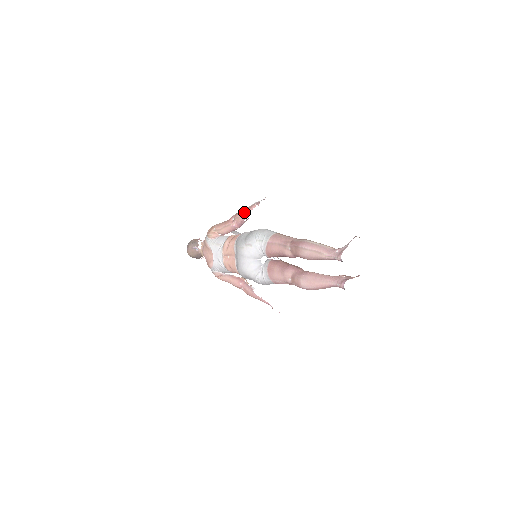
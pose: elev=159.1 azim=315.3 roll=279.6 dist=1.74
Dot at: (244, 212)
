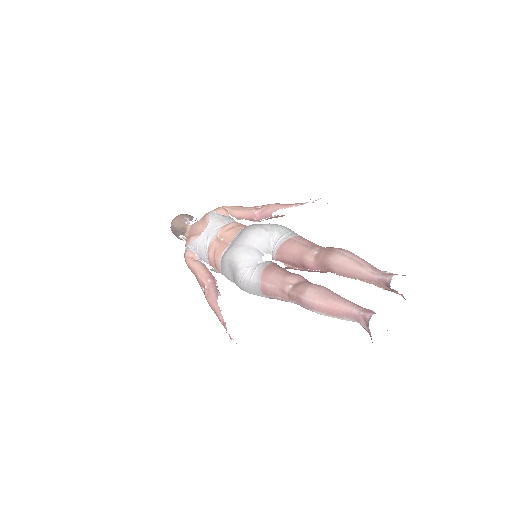
Dot at: (279, 205)
